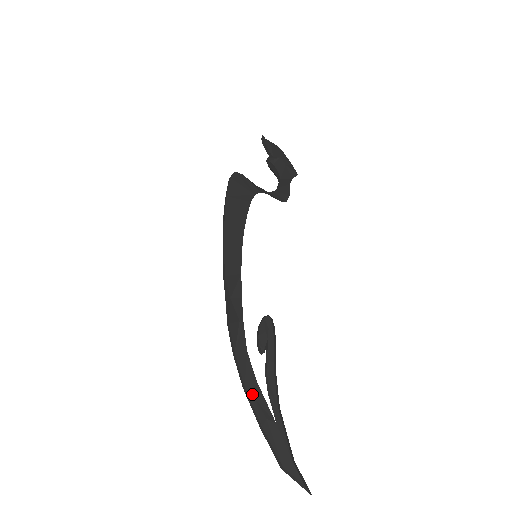
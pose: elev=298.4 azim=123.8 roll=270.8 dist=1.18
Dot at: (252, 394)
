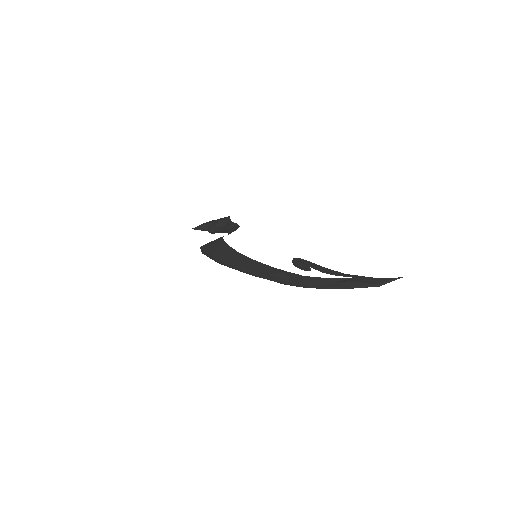
Dot at: (329, 284)
